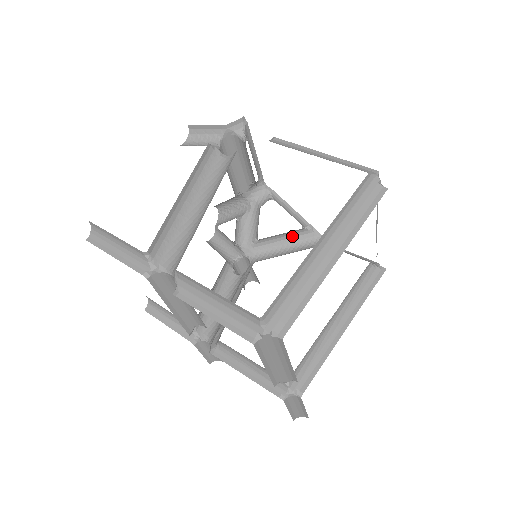
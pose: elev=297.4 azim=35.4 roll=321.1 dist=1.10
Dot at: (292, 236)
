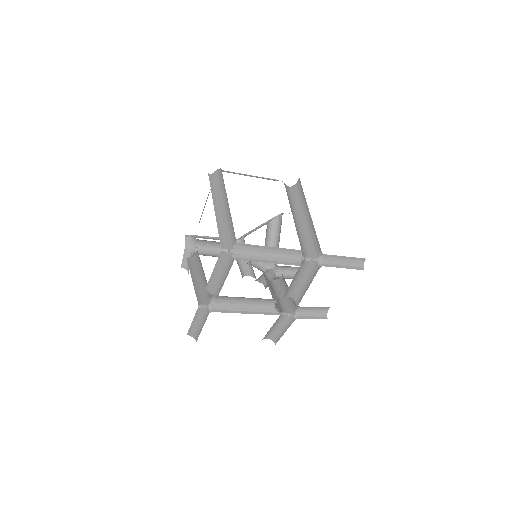
Dot at: (273, 233)
